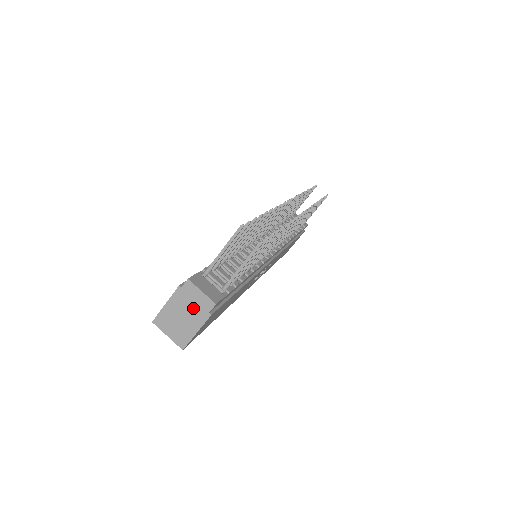
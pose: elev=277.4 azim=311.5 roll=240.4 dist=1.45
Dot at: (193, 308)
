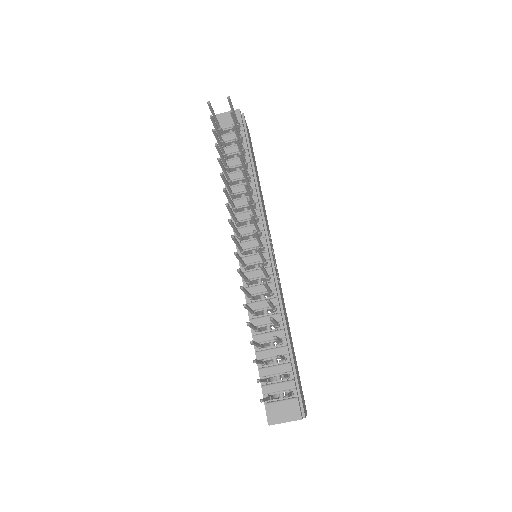
Dot at: occluded
